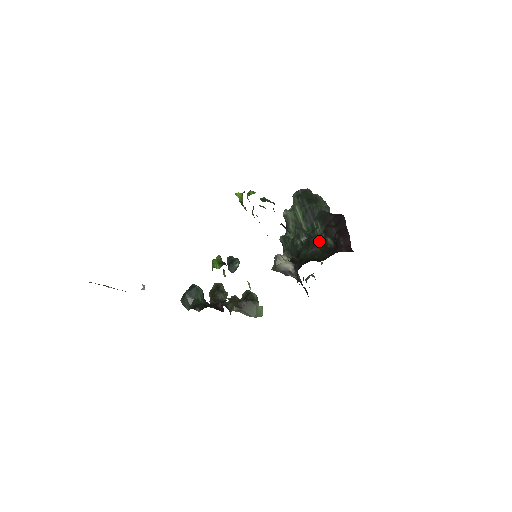
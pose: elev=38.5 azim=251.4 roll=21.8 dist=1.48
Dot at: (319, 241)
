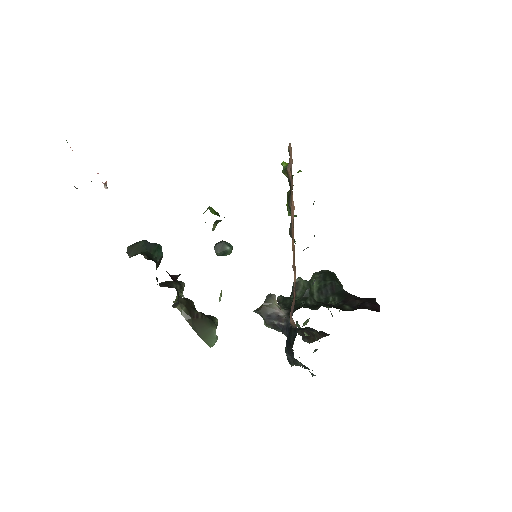
Dot at: occluded
